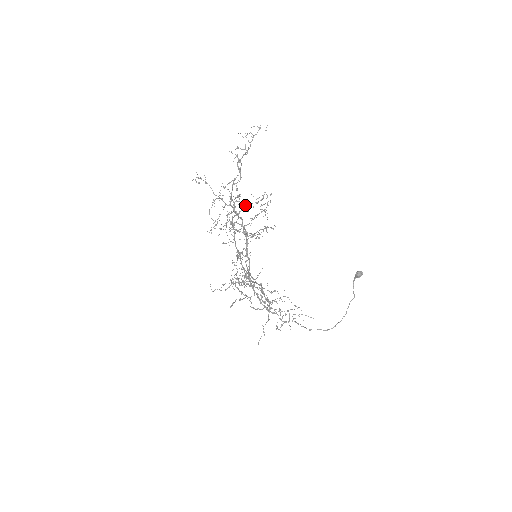
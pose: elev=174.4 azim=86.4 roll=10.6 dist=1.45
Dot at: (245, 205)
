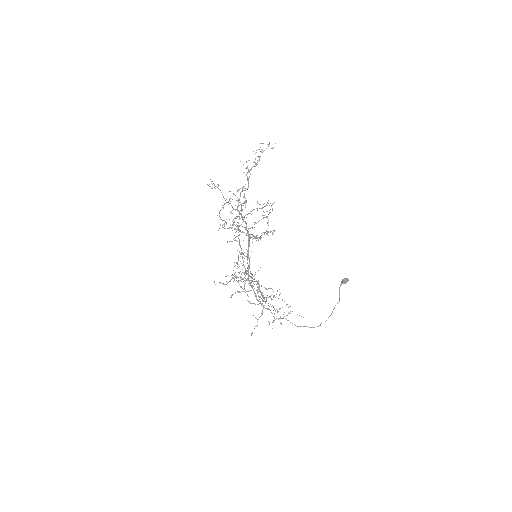
Dot at: occluded
